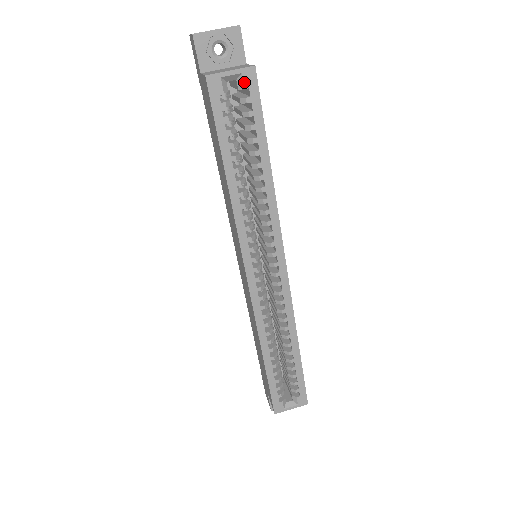
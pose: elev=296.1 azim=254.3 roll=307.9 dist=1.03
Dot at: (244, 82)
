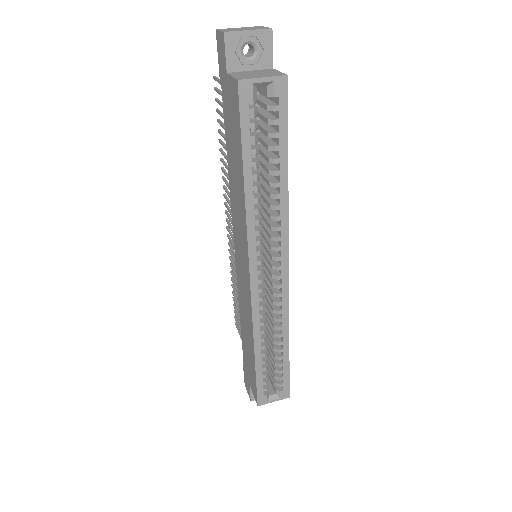
Dot at: (274, 90)
